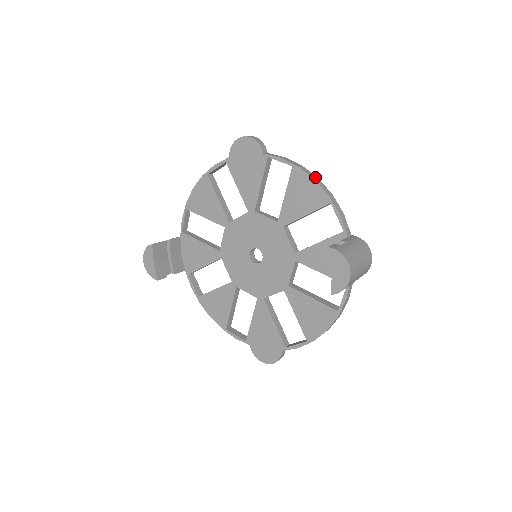
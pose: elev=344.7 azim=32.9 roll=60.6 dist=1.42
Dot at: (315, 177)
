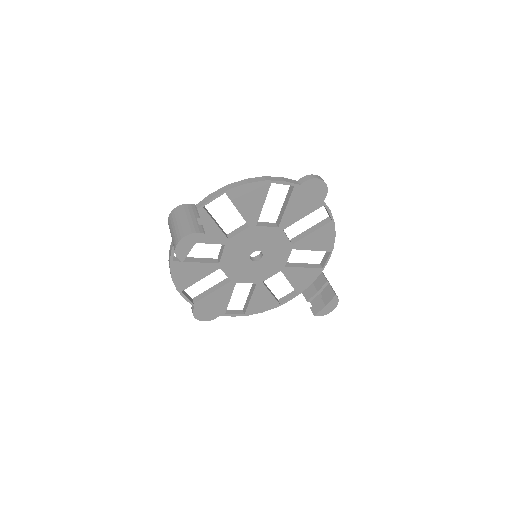
Dot at: occluded
